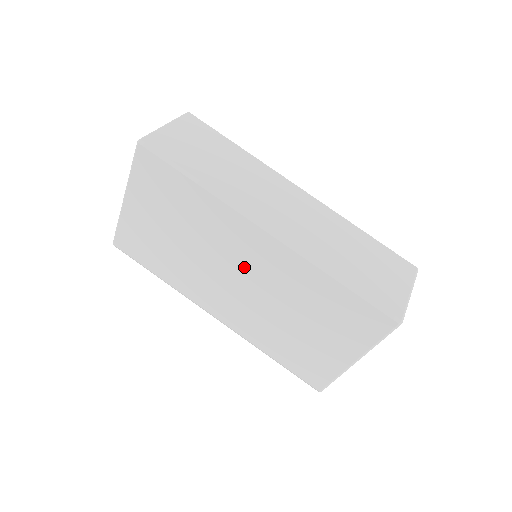
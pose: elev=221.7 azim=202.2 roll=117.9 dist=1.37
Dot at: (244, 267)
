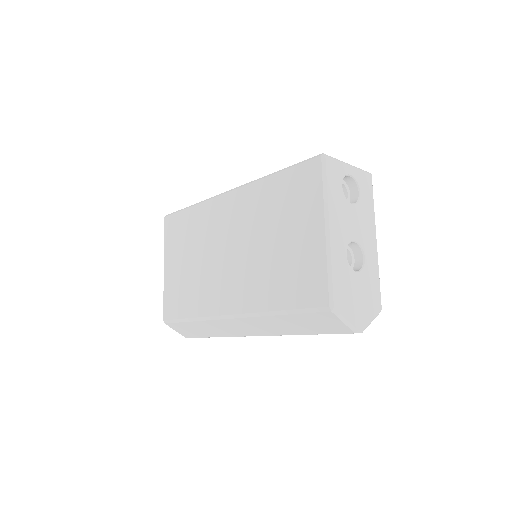
Dot at: (228, 235)
